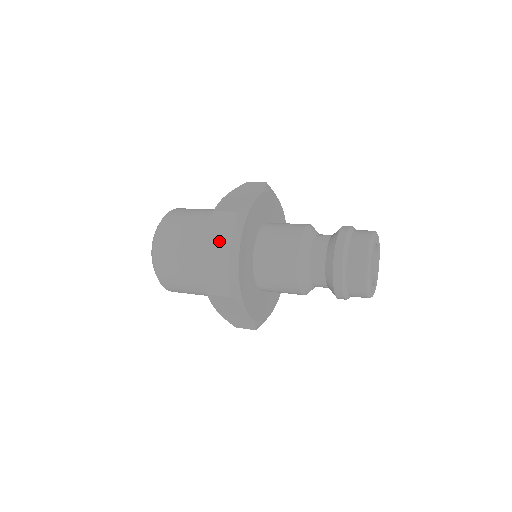
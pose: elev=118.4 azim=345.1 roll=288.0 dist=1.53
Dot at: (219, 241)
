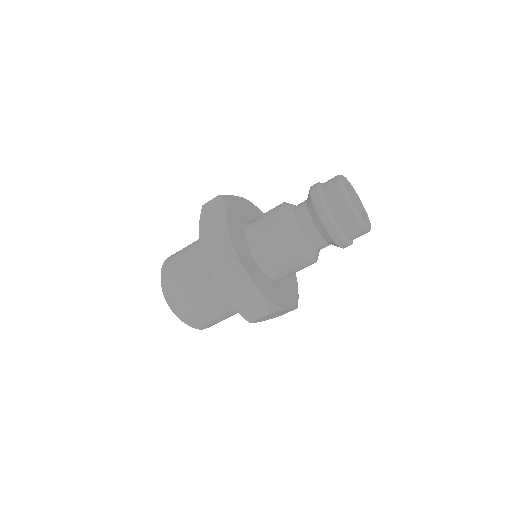
Dot at: (228, 281)
